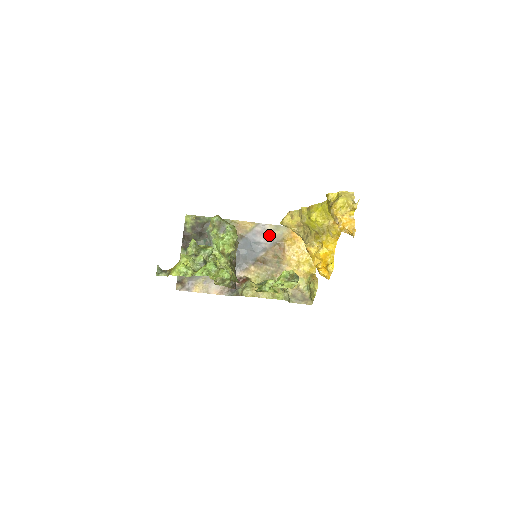
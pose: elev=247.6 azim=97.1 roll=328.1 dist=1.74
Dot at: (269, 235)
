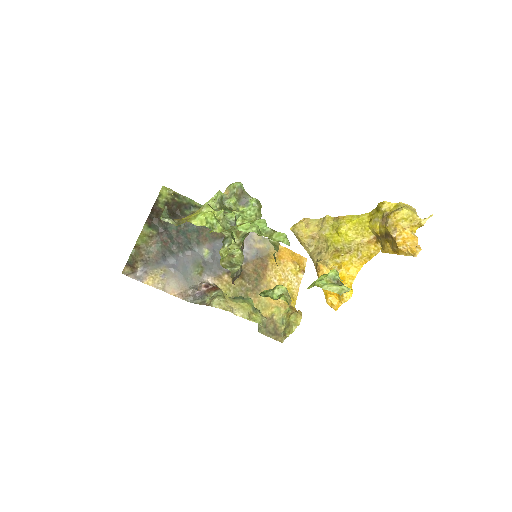
Dot at: (254, 245)
